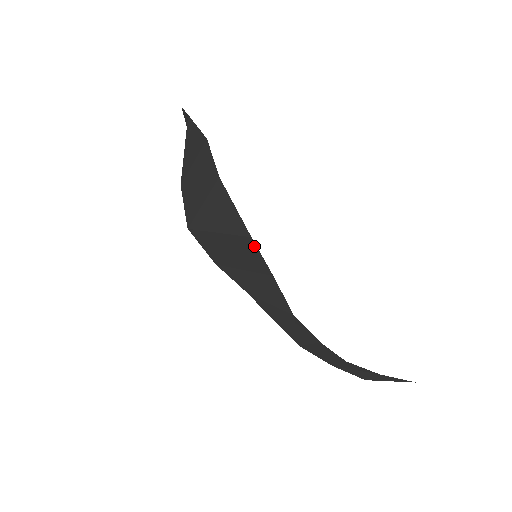
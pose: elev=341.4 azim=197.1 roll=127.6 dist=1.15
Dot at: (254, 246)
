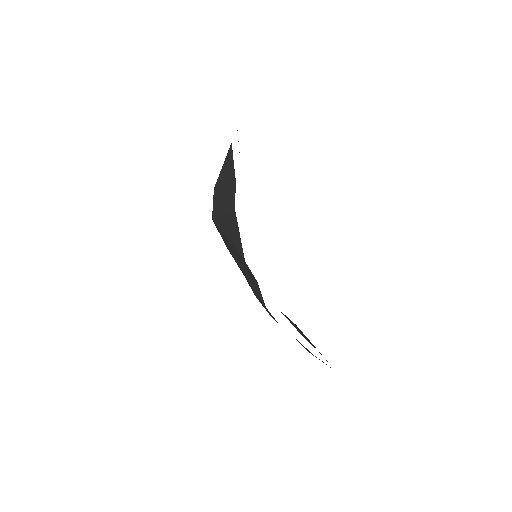
Dot at: (247, 265)
